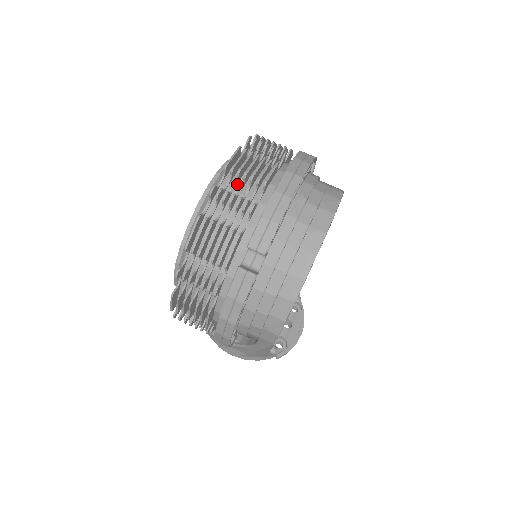
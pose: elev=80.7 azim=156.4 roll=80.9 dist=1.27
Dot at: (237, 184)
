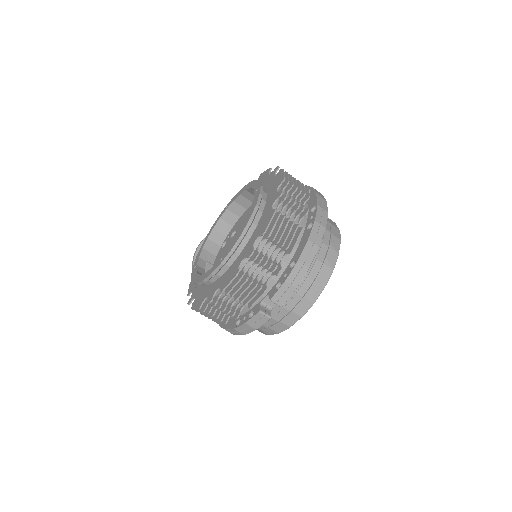
Dot at: (268, 242)
